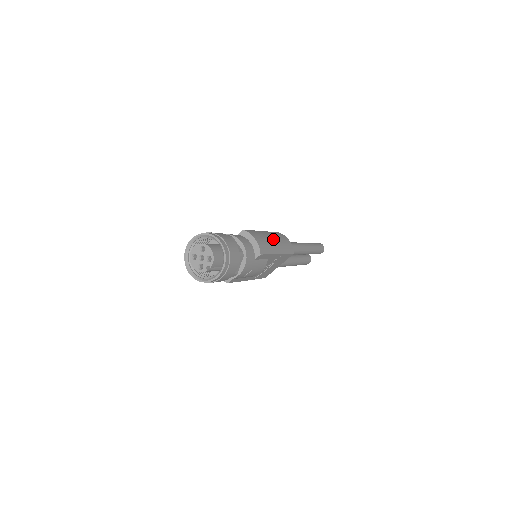
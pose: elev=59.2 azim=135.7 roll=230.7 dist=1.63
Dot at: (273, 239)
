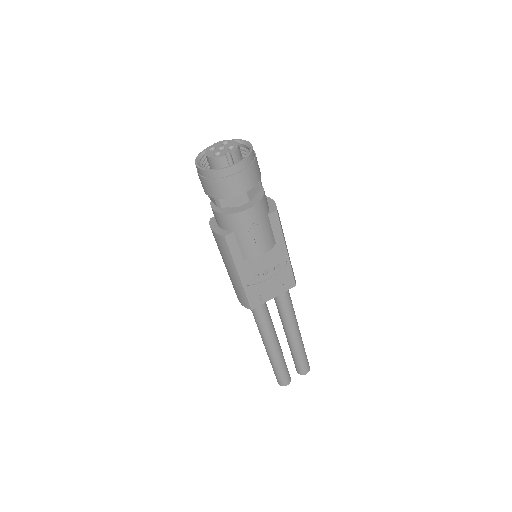
Dot at: occluded
